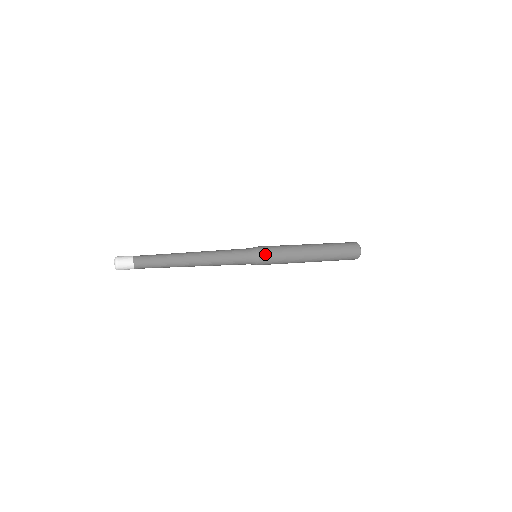
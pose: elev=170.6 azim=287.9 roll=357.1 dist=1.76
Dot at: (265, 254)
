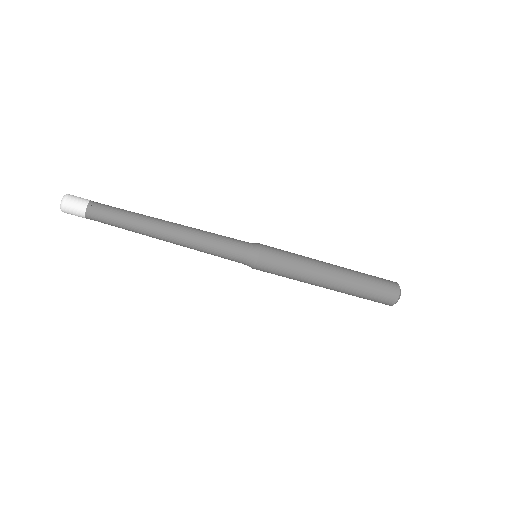
Dot at: (268, 246)
